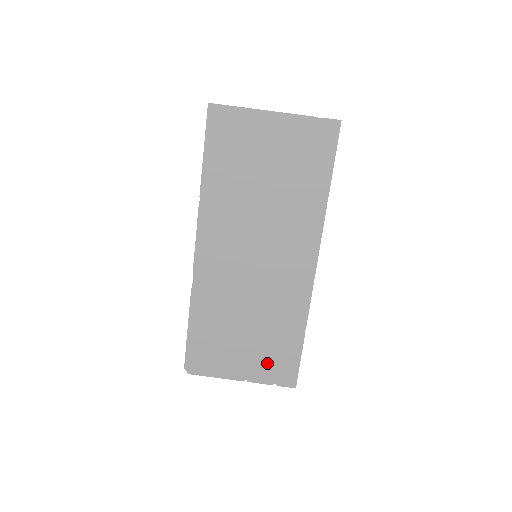
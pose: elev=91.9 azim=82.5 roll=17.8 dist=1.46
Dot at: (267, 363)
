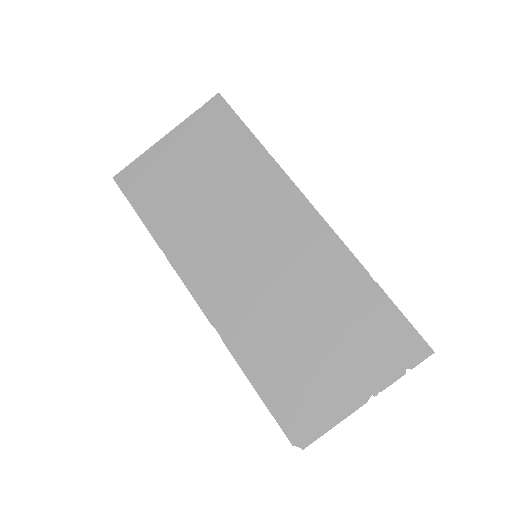
Dot at: (372, 352)
